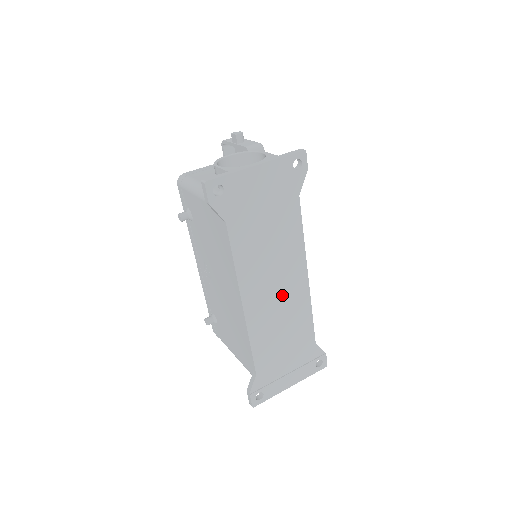
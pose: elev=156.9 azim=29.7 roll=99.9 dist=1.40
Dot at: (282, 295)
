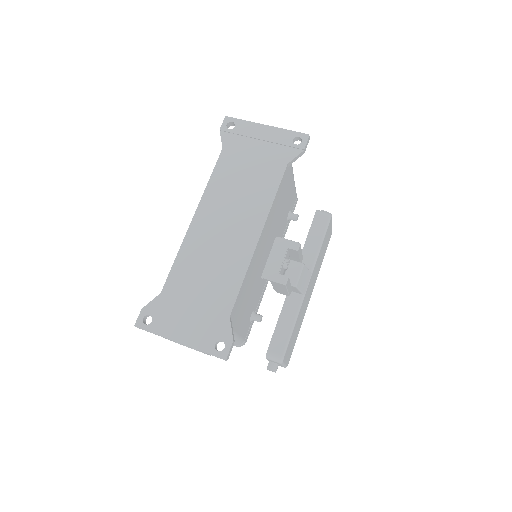
Dot at: (228, 235)
